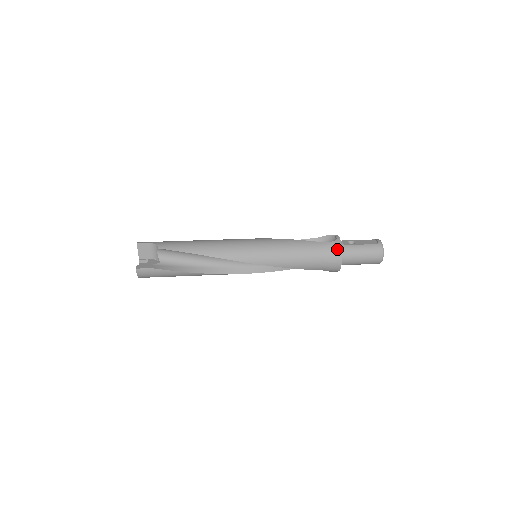
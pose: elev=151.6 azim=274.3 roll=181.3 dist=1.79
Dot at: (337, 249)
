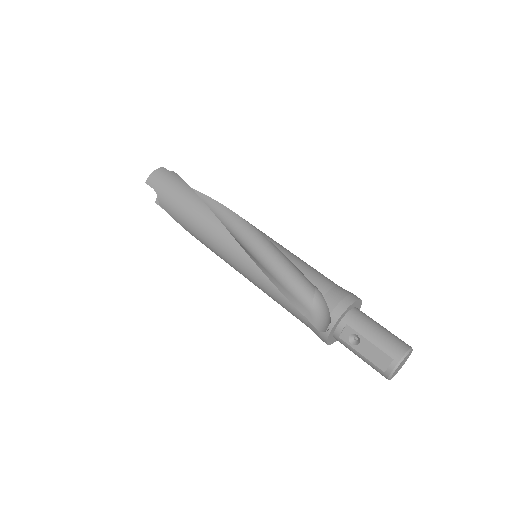
Dot at: (321, 339)
